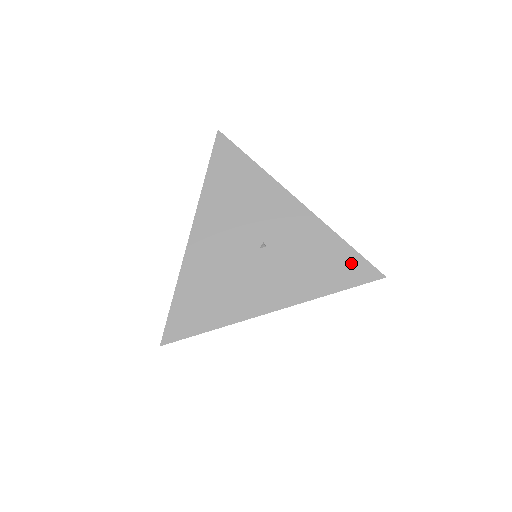
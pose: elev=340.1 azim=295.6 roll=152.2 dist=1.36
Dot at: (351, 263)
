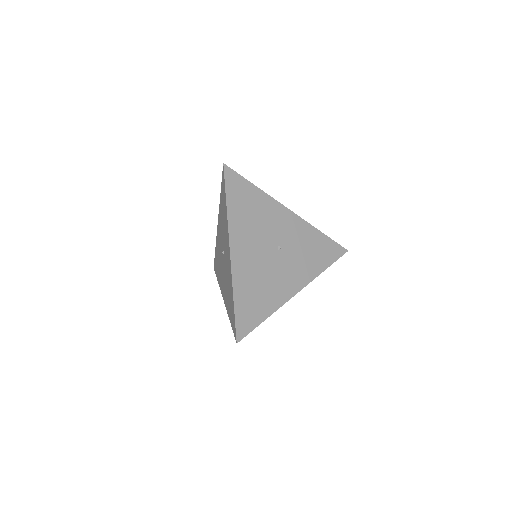
Dot at: (329, 247)
